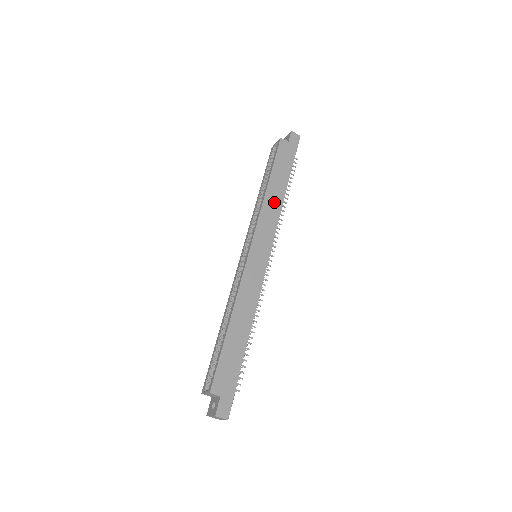
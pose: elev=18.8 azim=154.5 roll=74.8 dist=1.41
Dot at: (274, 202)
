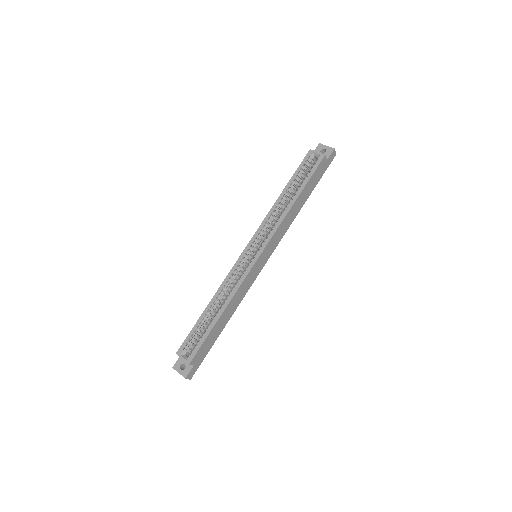
Dot at: (291, 216)
